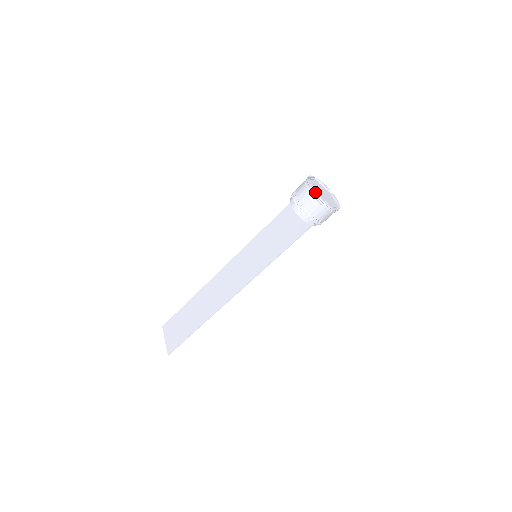
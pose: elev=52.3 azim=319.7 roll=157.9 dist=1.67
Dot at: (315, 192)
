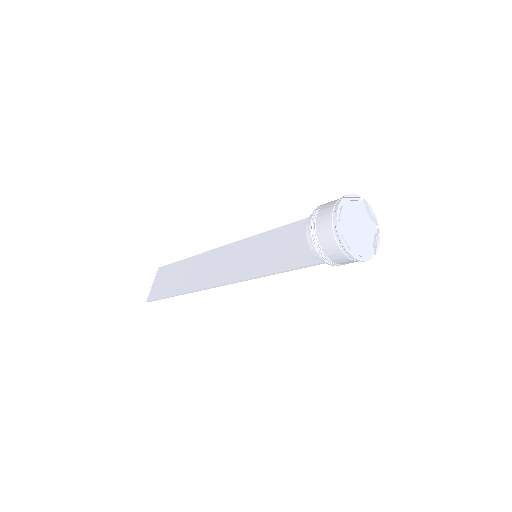
Dot at: (340, 224)
